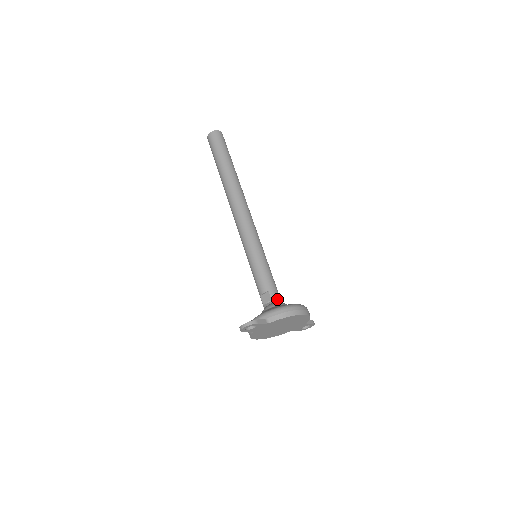
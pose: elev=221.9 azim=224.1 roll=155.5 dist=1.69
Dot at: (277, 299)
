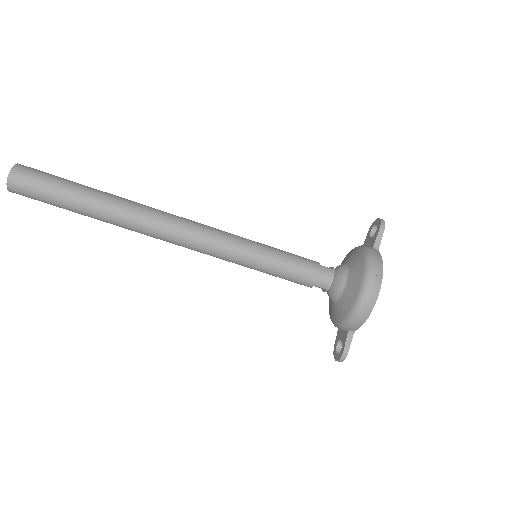
Dot at: (331, 283)
